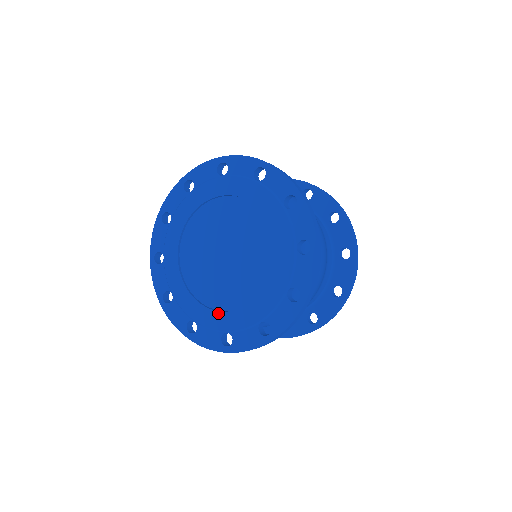
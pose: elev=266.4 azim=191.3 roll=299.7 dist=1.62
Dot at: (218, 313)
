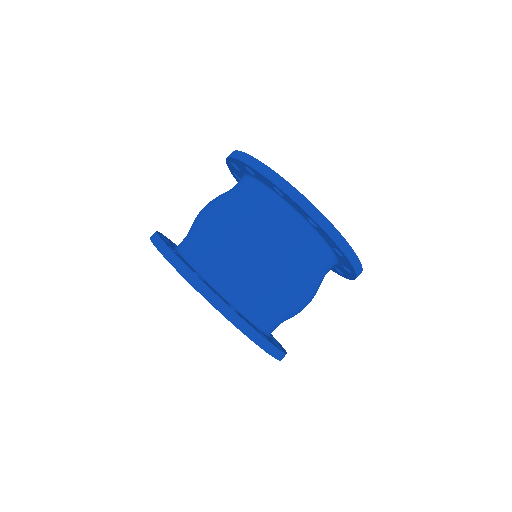
Dot at: occluded
